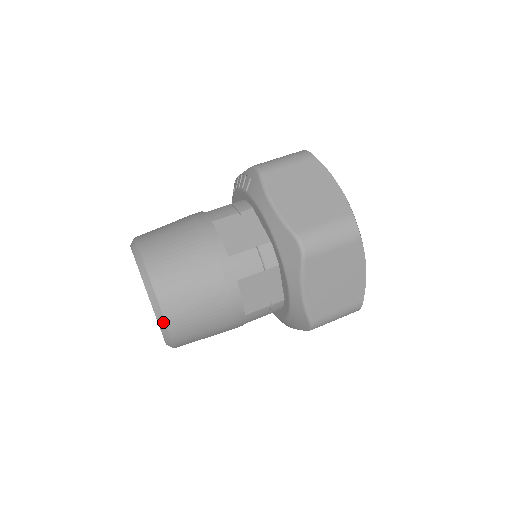
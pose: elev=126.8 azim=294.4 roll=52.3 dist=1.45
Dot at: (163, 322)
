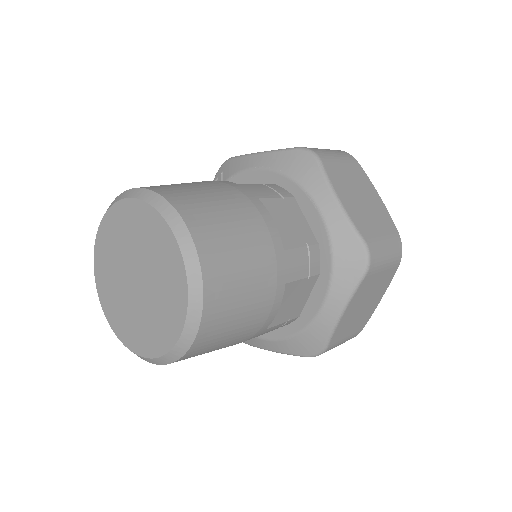
Dot at: (183, 229)
